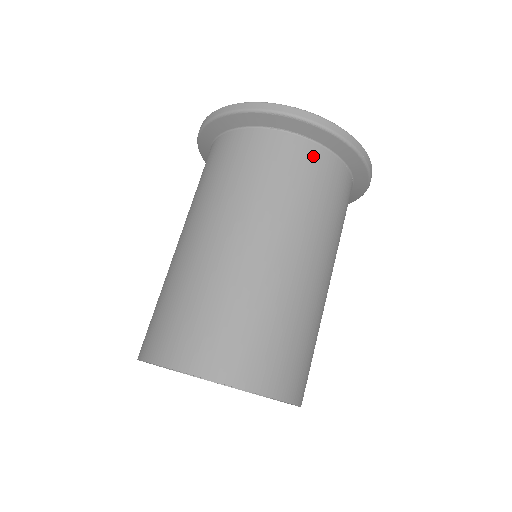
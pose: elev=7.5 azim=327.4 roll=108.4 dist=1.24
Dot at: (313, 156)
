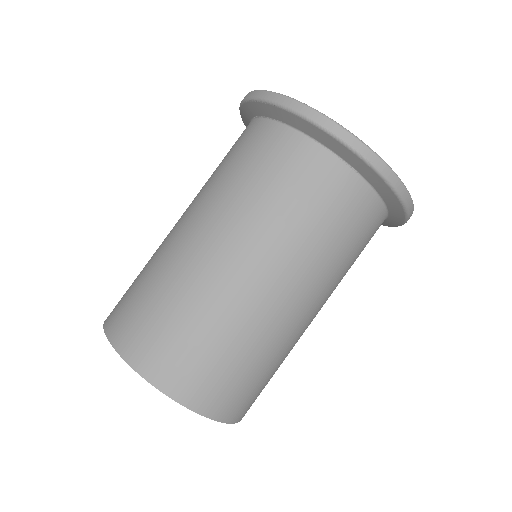
Dot at: (272, 138)
